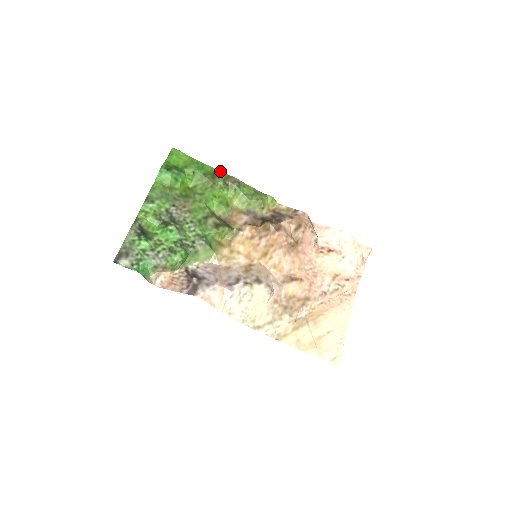
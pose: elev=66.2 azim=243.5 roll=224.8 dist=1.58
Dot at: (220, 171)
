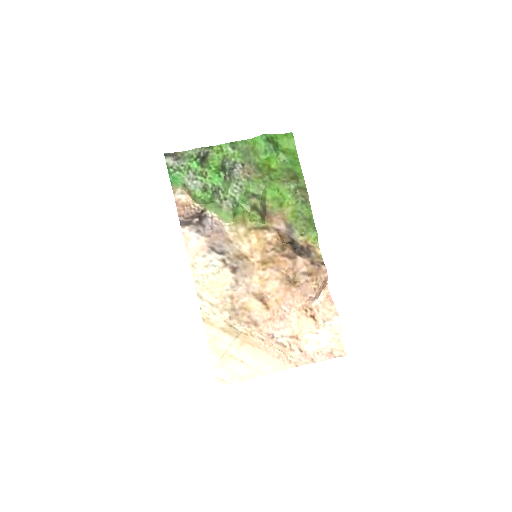
Dot at: (304, 180)
